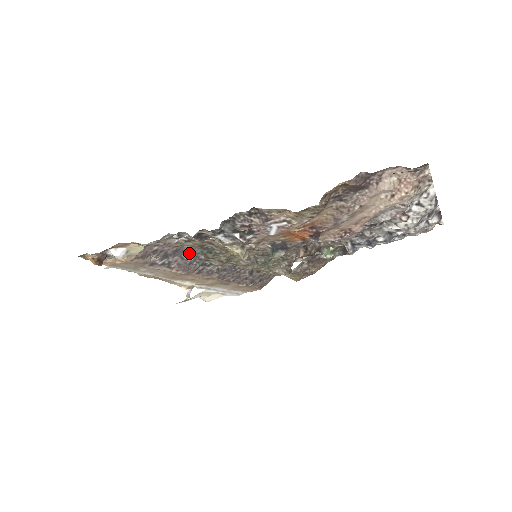
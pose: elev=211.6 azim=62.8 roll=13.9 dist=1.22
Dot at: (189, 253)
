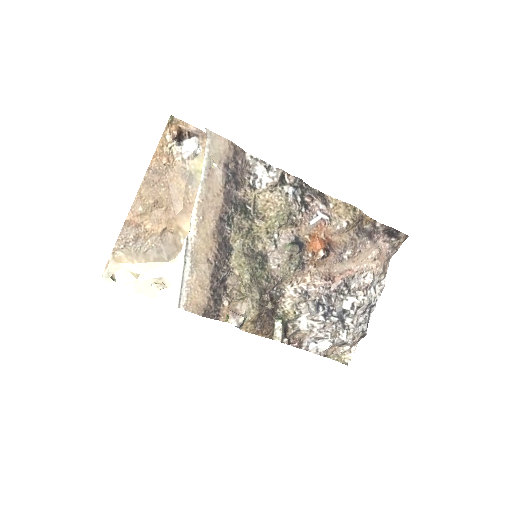
Dot at: (236, 197)
